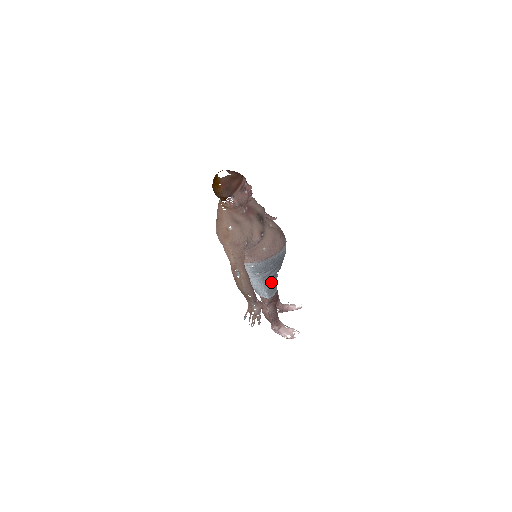
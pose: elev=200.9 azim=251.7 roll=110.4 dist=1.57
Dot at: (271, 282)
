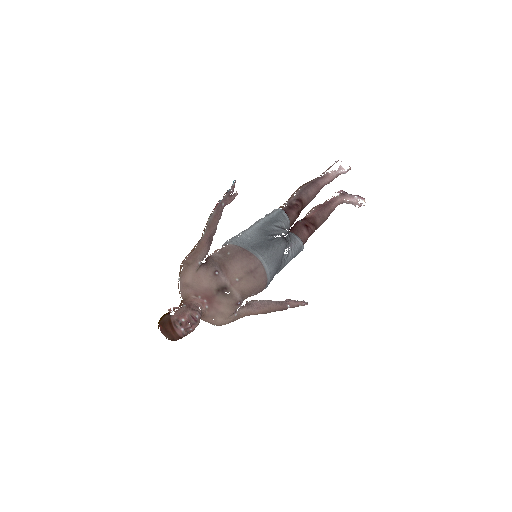
Dot at: (289, 261)
